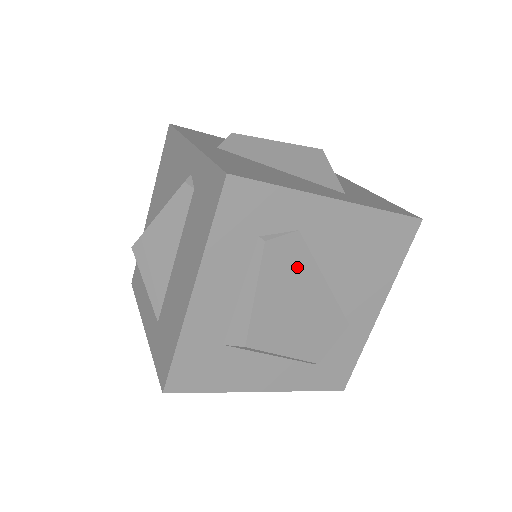
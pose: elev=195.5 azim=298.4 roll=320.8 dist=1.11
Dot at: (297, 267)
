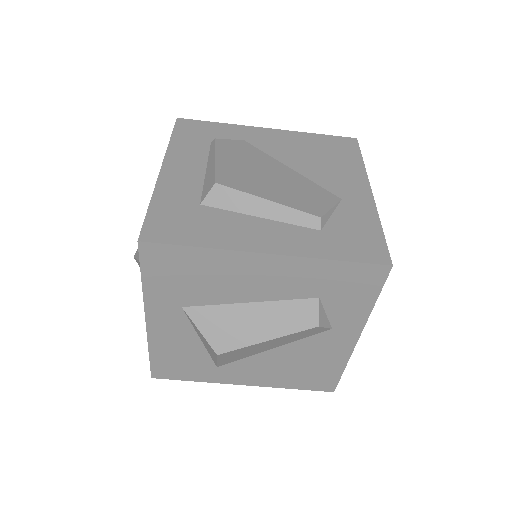
Dot at: (252, 155)
